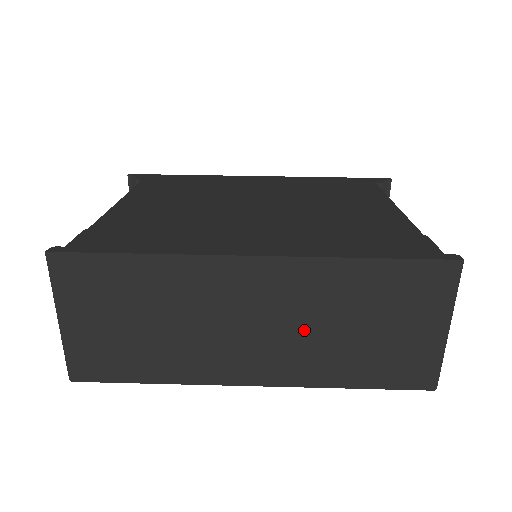
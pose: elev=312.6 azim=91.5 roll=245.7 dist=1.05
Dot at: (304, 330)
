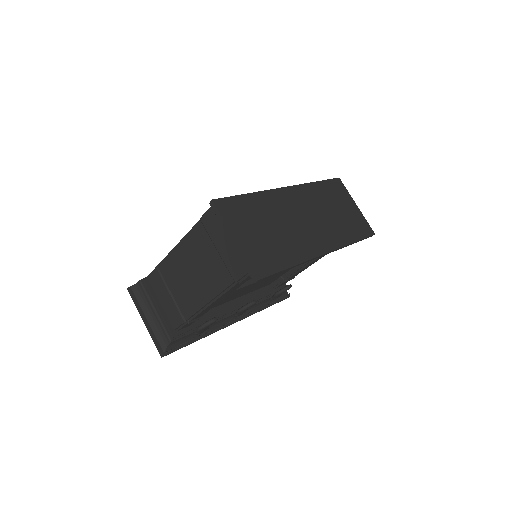
Dot at: (322, 217)
